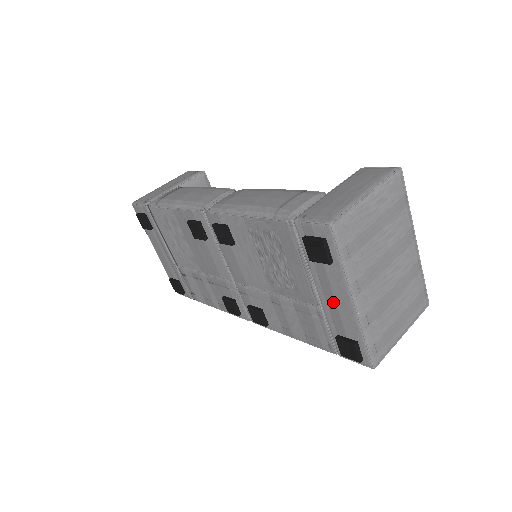
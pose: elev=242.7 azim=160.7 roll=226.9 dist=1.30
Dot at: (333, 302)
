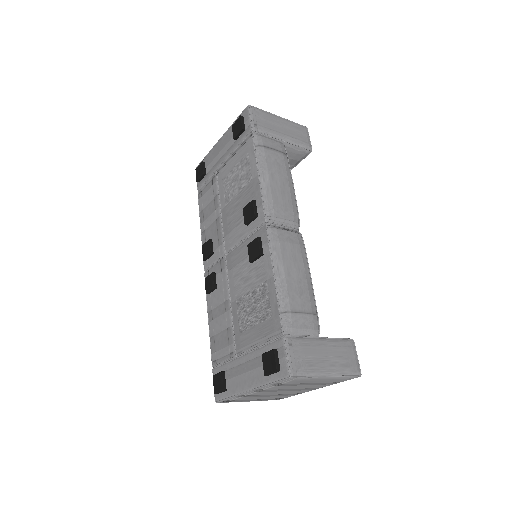
Dot at: (243, 370)
